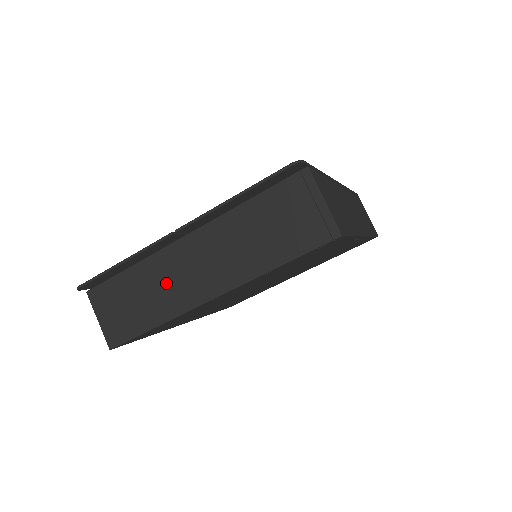
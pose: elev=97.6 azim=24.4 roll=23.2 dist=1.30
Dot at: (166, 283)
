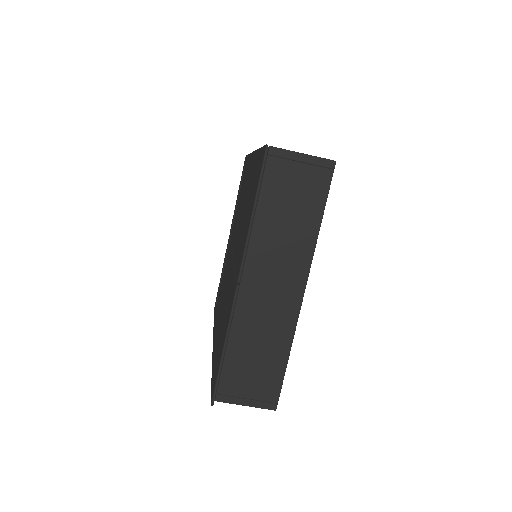
Dot at: (263, 323)
